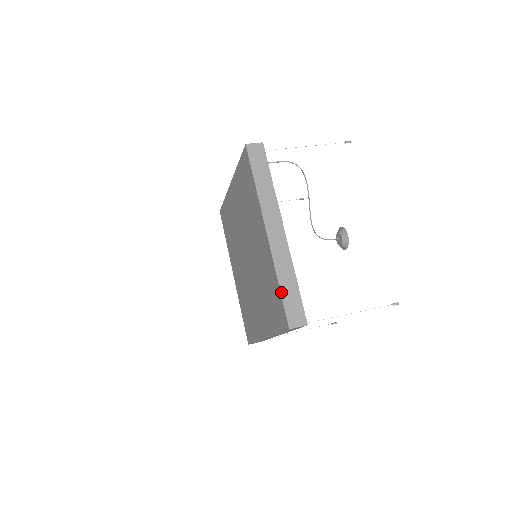
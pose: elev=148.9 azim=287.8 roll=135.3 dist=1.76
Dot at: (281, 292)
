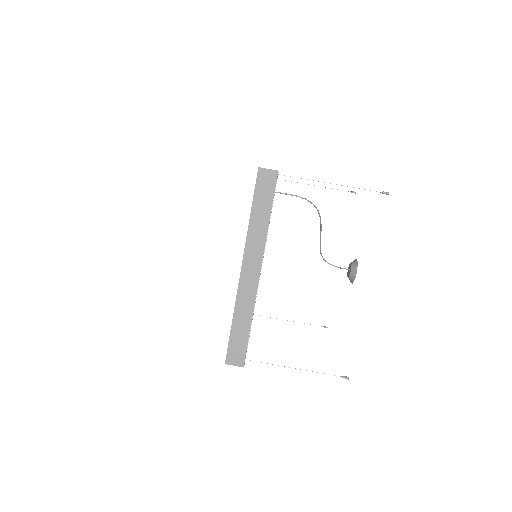
Dot at: (231, 330)
